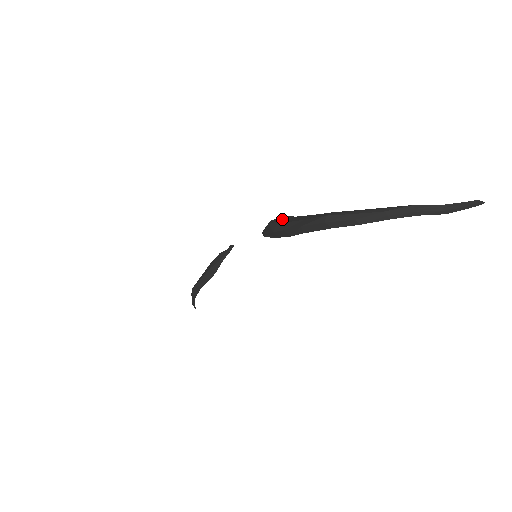
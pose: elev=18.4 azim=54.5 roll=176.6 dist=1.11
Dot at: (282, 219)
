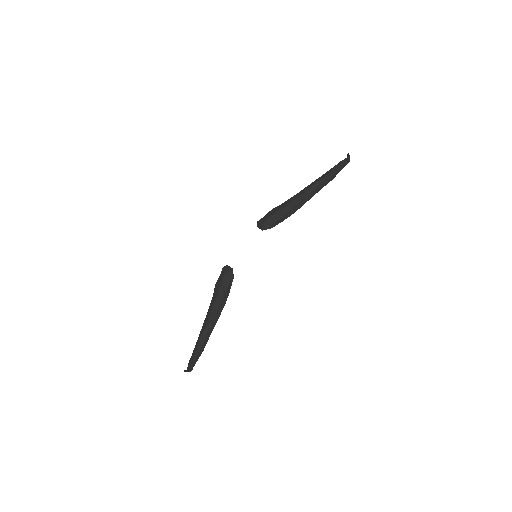
Dot at: (276, 210)
